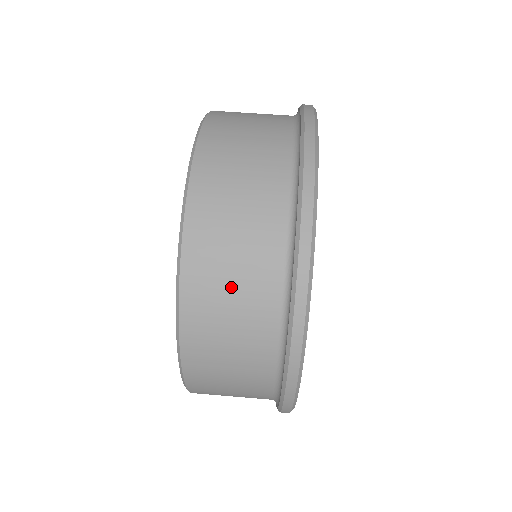
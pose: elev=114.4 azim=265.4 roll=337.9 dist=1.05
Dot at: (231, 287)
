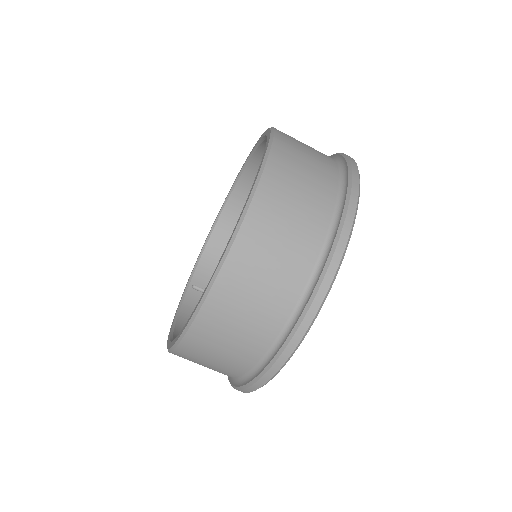
Dot at: (205, 365)
